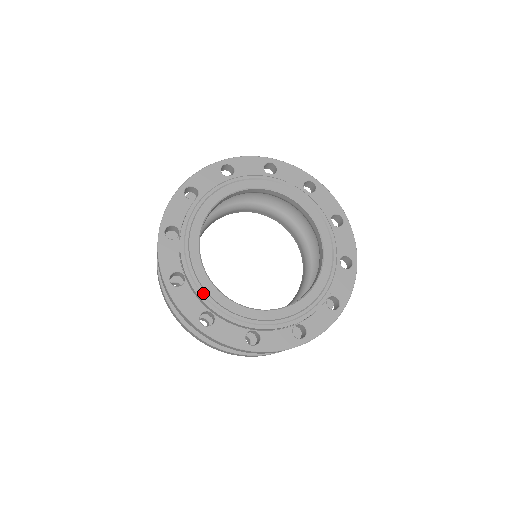
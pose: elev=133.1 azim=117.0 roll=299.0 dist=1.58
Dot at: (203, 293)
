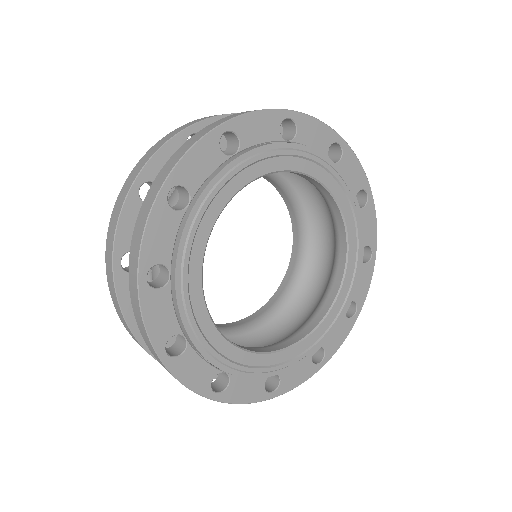
Dot at: (216, 357)
